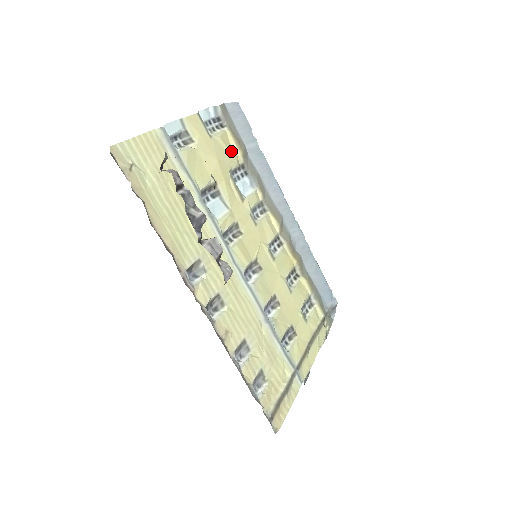
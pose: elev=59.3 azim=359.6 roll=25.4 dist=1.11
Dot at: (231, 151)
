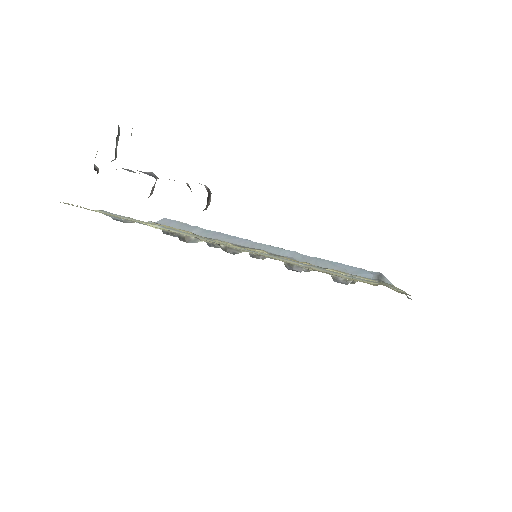
Dot at: occluded
